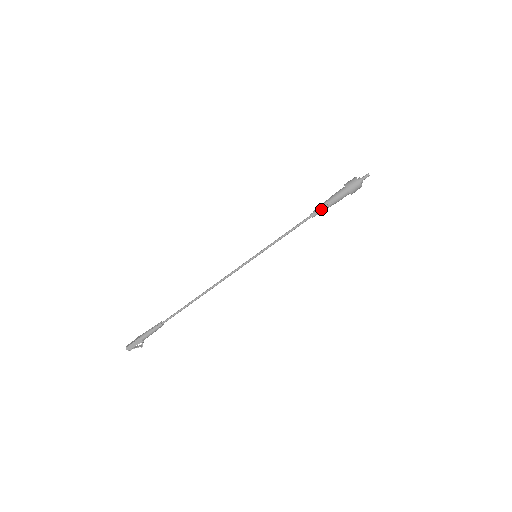
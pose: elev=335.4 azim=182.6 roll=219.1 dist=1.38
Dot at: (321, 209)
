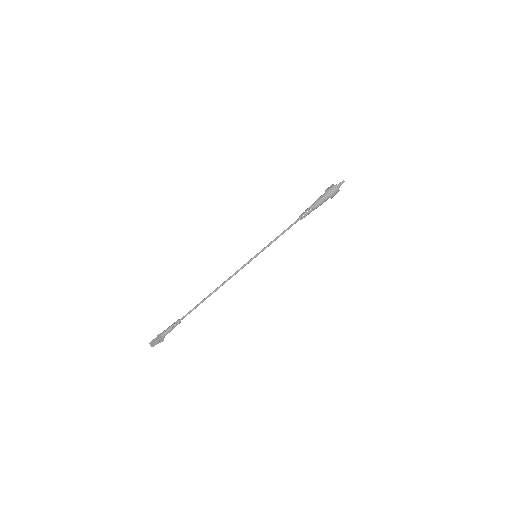
Dot at: (308, 213)
